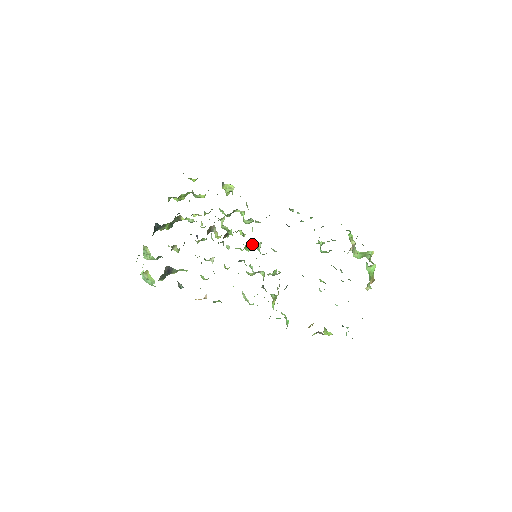
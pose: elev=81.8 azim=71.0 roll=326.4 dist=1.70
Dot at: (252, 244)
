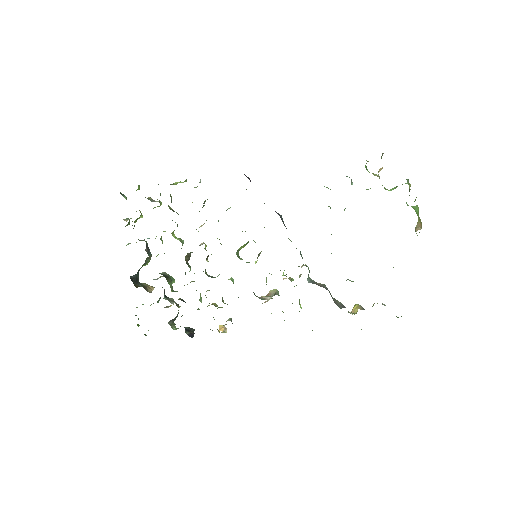
Dot at: (244, 246)
